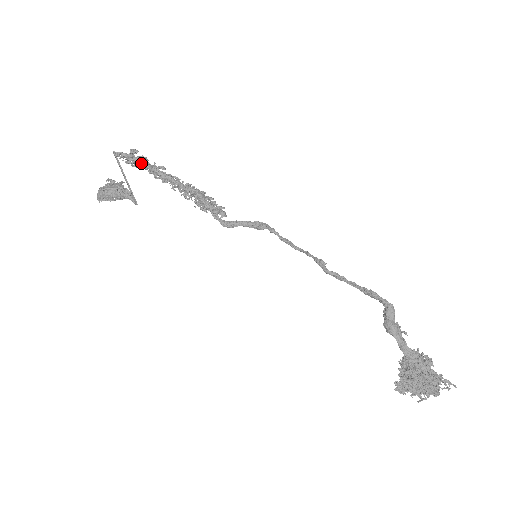
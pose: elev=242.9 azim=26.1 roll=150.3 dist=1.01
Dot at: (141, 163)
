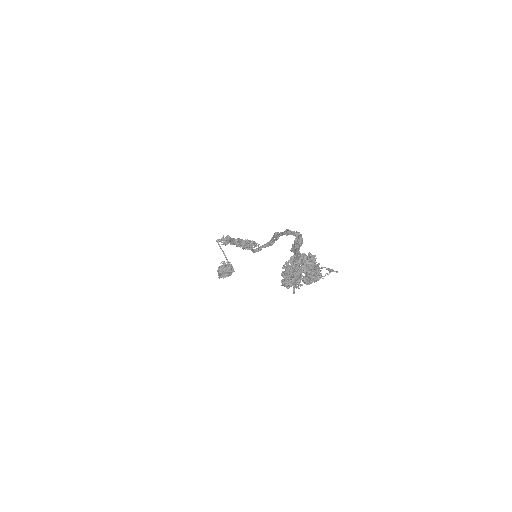
Dot at: (226, 240)
